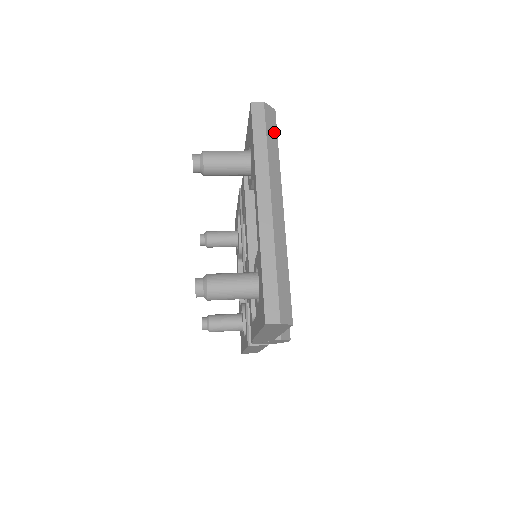
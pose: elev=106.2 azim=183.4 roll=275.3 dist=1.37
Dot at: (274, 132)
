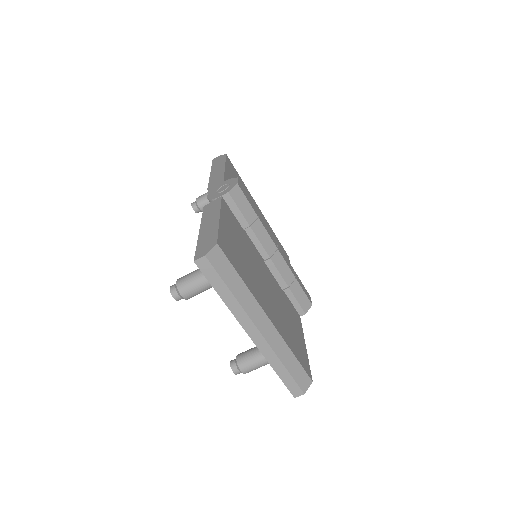
Dot at: (228, 268)
